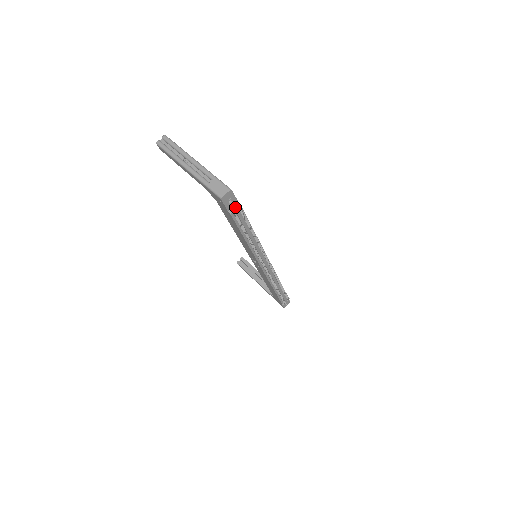
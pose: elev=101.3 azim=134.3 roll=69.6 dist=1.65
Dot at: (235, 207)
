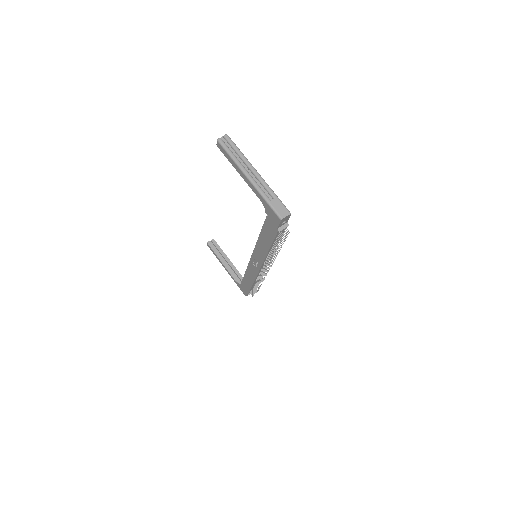
Dot at: (284, 226)
